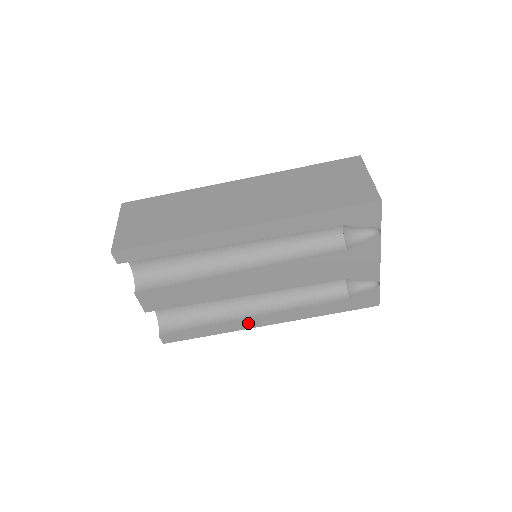
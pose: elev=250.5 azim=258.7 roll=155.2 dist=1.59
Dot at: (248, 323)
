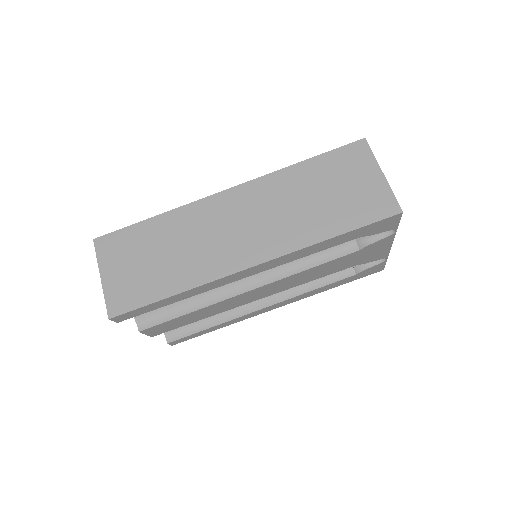
Dot at: (256, 313)
